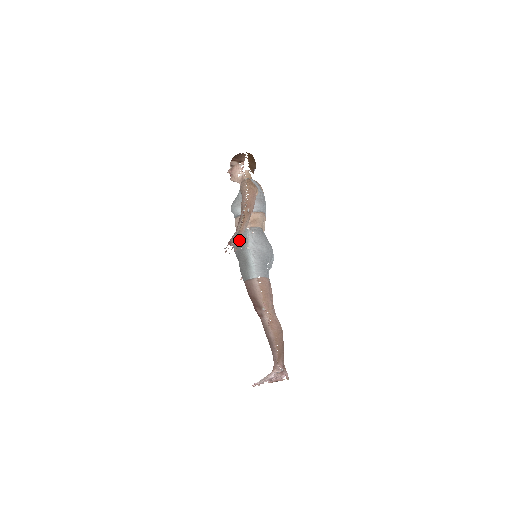
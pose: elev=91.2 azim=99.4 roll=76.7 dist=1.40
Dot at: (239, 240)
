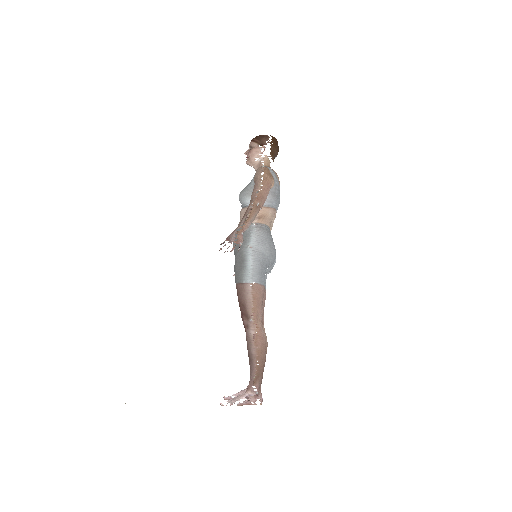
Dot at: (239, 238)
